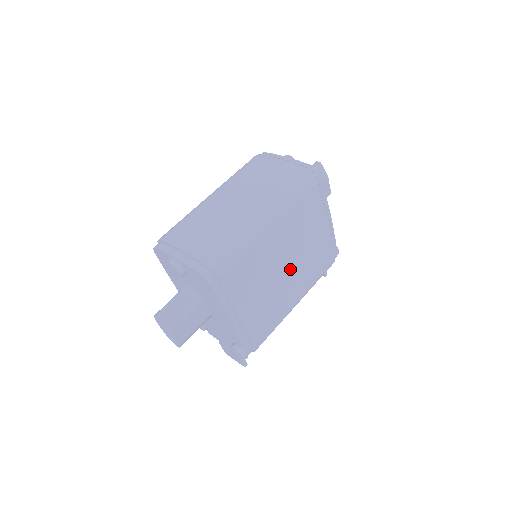
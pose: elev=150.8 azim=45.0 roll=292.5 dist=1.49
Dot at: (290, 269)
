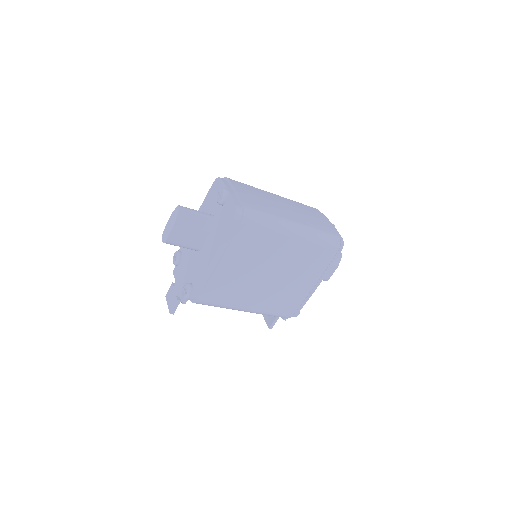
Dot at: (271, 279)
